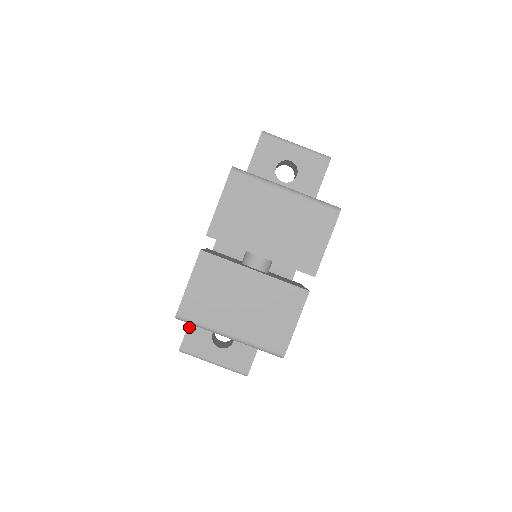
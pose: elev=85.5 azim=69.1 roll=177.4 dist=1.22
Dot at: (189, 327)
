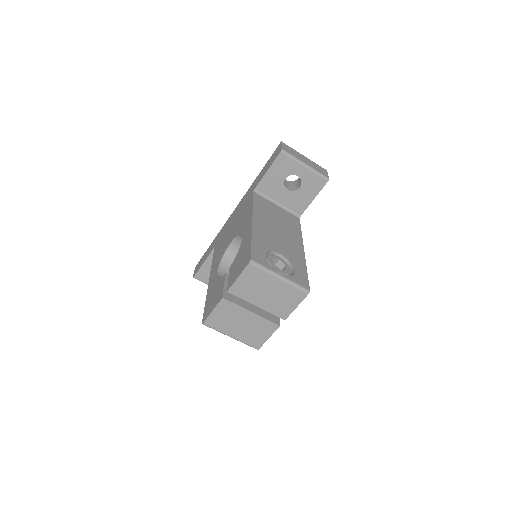
Dot at: (202, 266)
